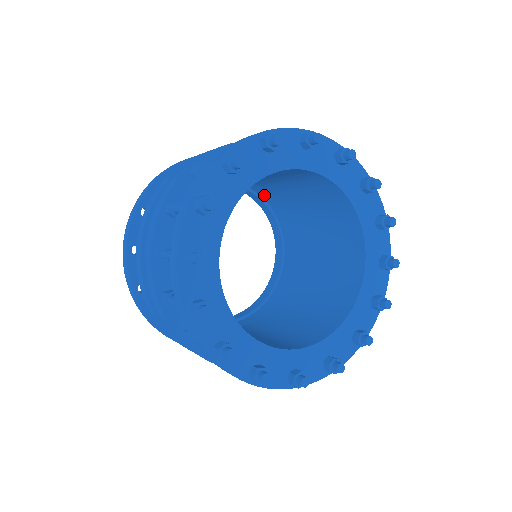
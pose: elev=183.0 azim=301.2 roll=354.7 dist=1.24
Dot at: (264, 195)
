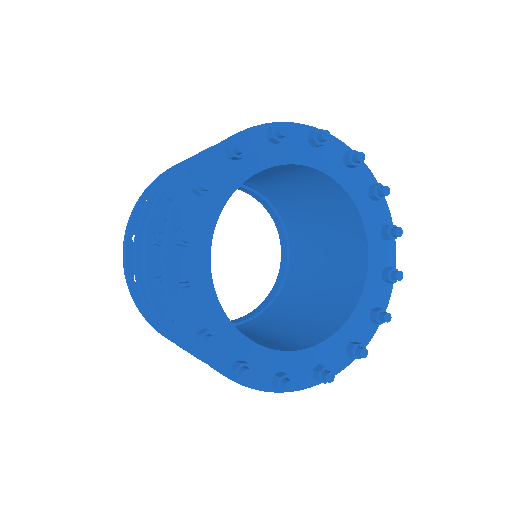
Dot at: (252, 186)
